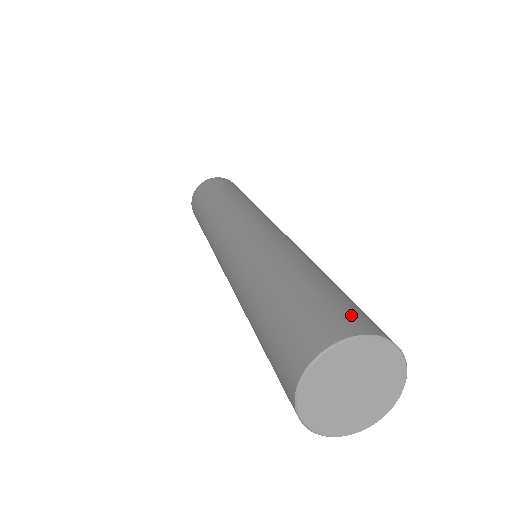
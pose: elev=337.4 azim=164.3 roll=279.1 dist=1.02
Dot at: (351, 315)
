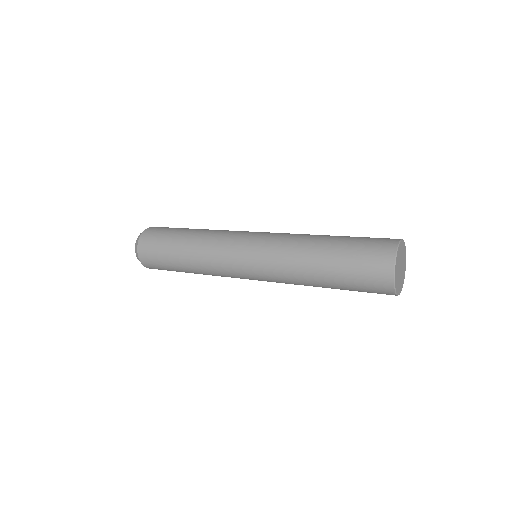
Dot at: (380, 244)
